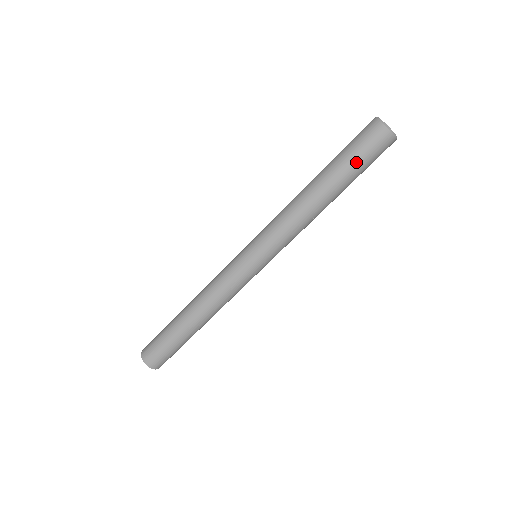
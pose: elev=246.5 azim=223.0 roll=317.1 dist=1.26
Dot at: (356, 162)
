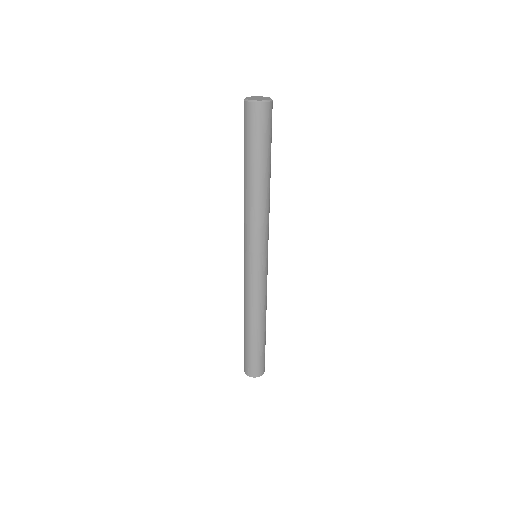
Dot at: (249, 143)
